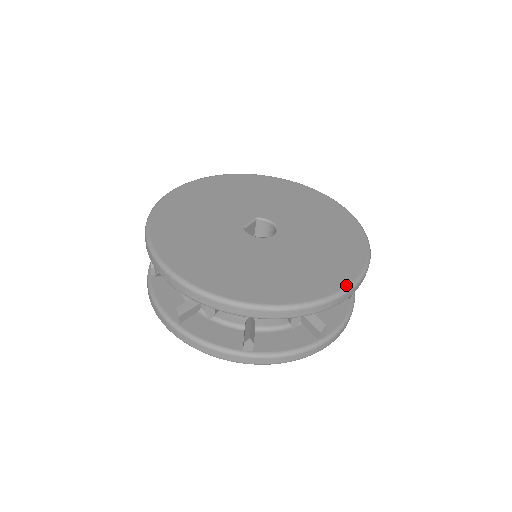
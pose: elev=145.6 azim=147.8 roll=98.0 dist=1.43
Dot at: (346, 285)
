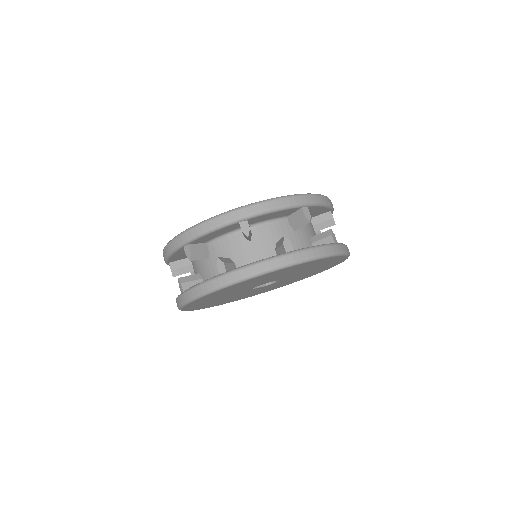
Dot at: (283, 196)
